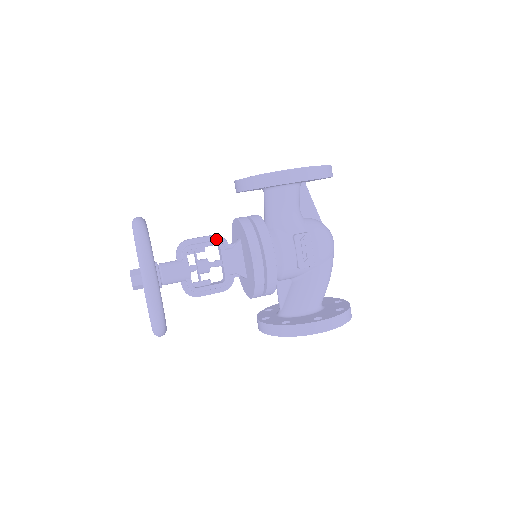
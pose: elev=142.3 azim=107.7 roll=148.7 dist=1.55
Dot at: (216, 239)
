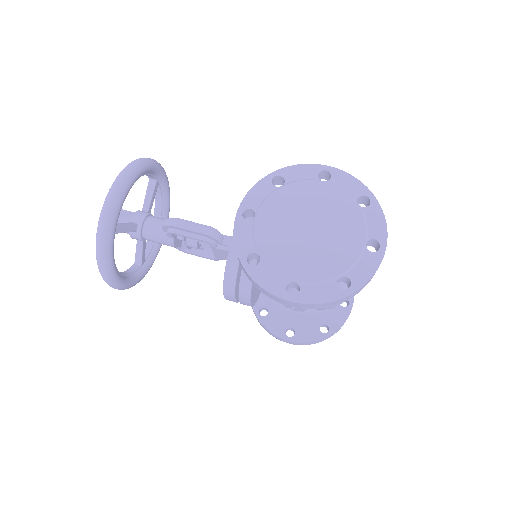
Dot at: (207, 236)
